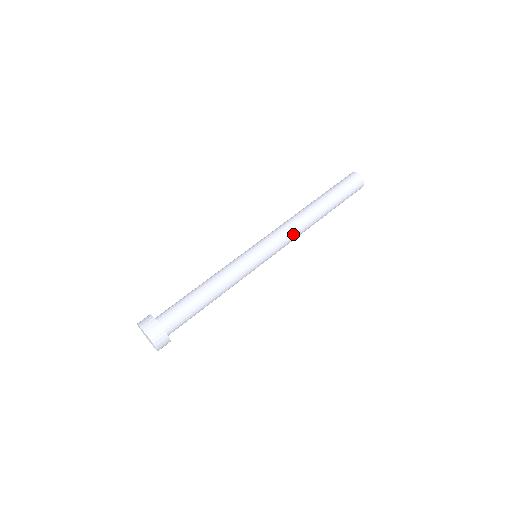
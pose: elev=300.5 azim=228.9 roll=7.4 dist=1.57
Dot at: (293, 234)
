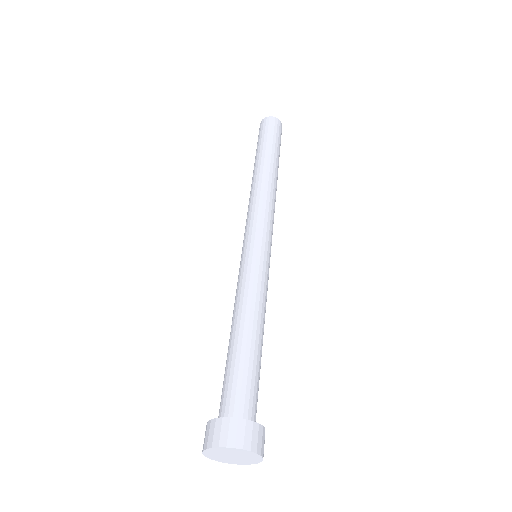
Dot at: occluded
